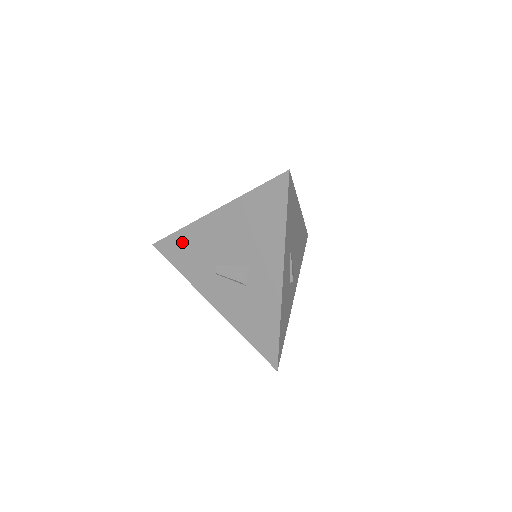
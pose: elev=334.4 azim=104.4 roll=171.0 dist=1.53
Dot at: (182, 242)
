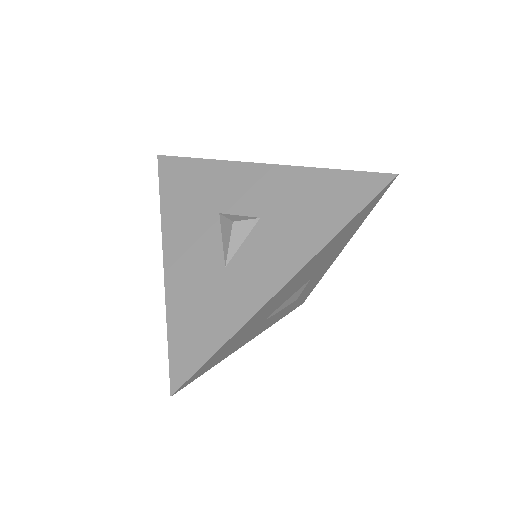
Dot at: occluded
